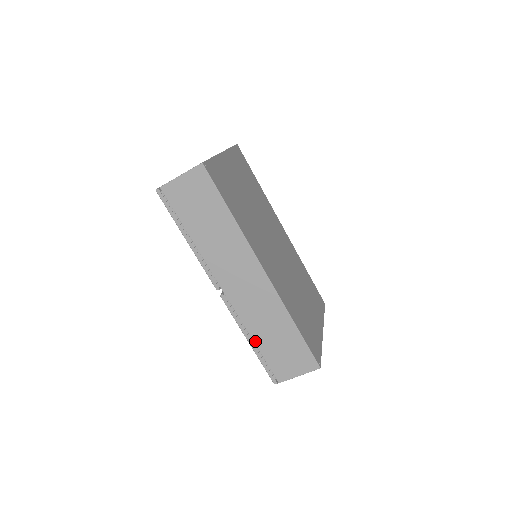
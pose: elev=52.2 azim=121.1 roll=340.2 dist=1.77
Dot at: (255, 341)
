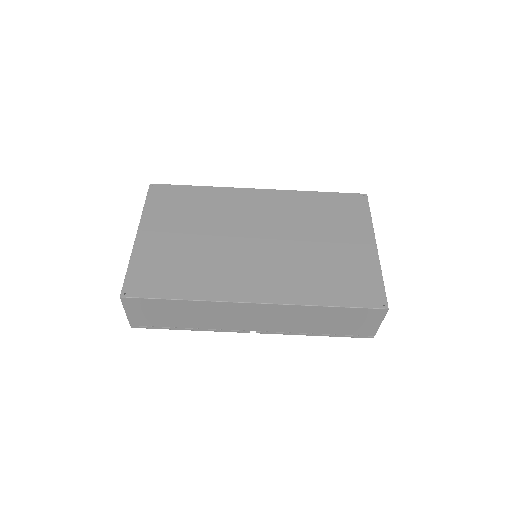
Dot at: (318, 333)
